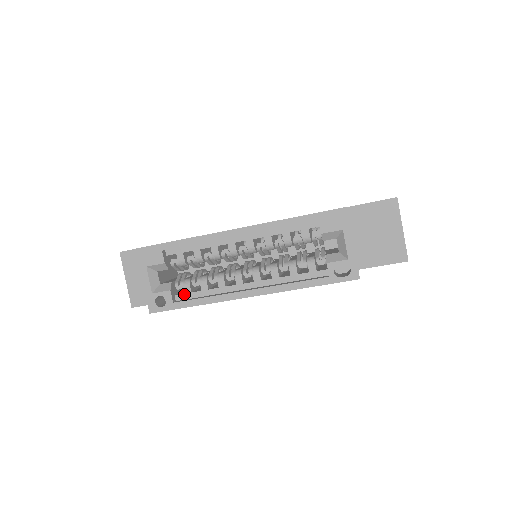
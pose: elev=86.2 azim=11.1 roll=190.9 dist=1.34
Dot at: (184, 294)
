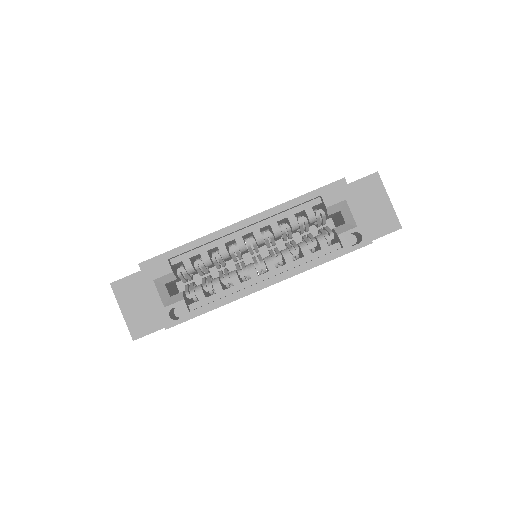
Dot at: (198, 301)
